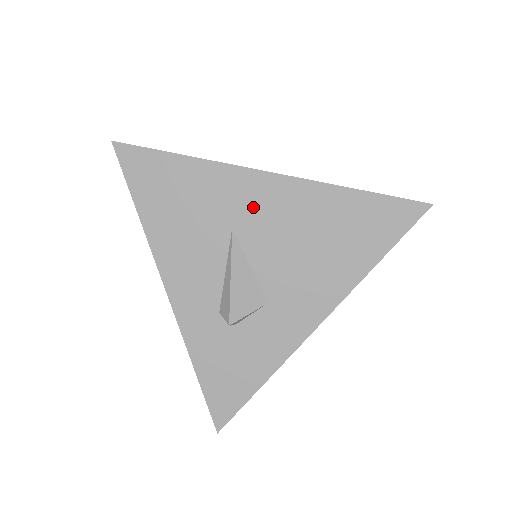
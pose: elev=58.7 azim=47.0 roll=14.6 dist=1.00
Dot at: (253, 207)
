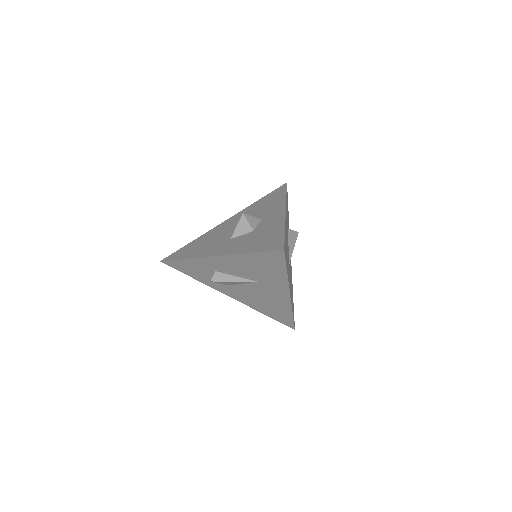
Dot at: (271, 289)
